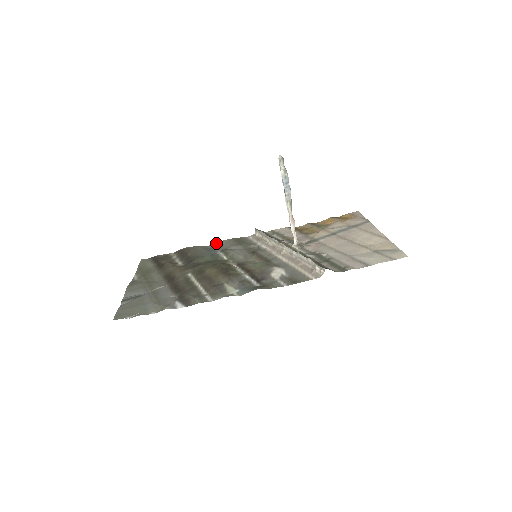
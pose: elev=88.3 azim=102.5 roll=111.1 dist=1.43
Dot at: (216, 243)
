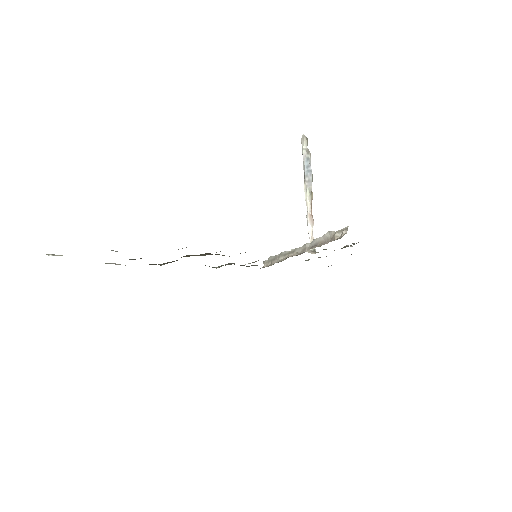
Dot at: occluded
